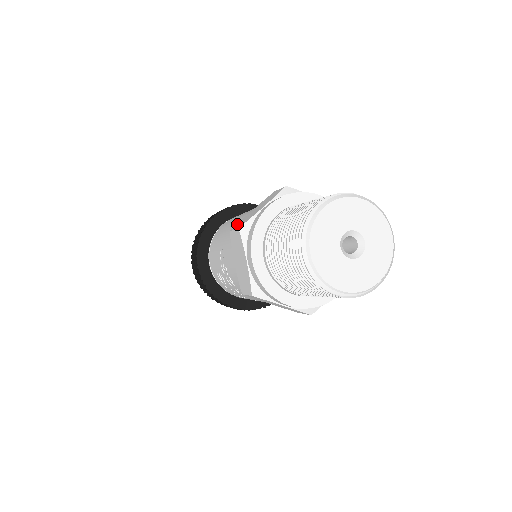
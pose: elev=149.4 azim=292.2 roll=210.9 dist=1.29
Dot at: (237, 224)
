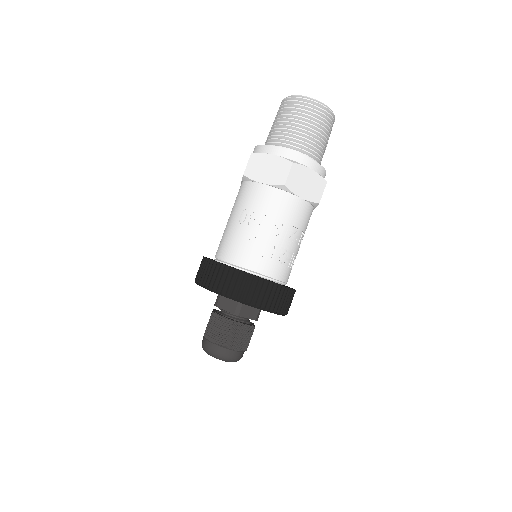
Dot at: occluded
